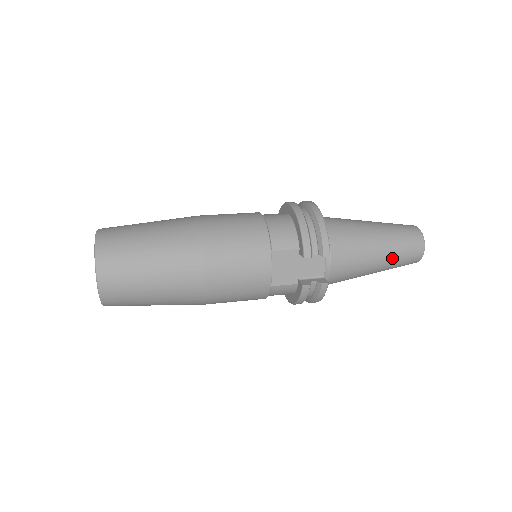
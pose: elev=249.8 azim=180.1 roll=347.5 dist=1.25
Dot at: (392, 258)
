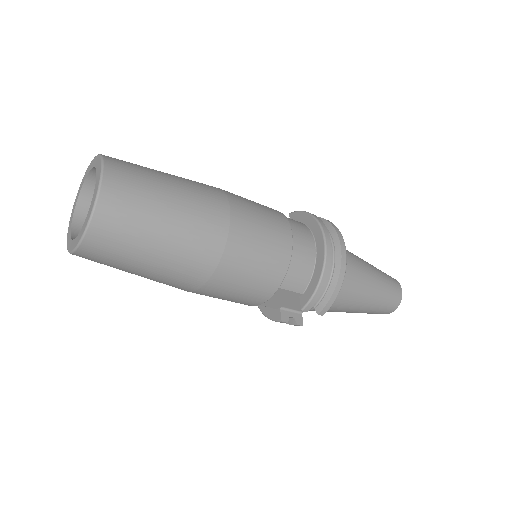
Dot at: (364, 312)
